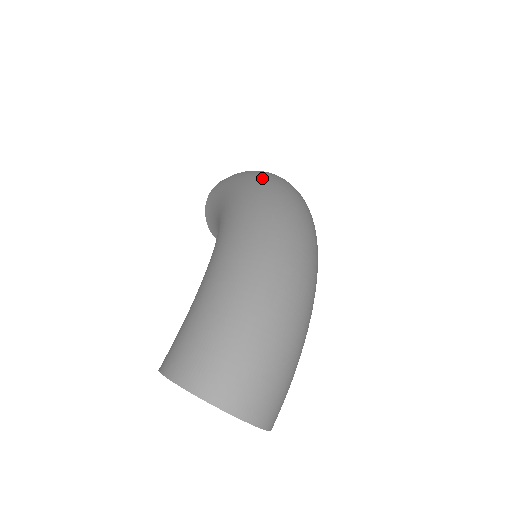
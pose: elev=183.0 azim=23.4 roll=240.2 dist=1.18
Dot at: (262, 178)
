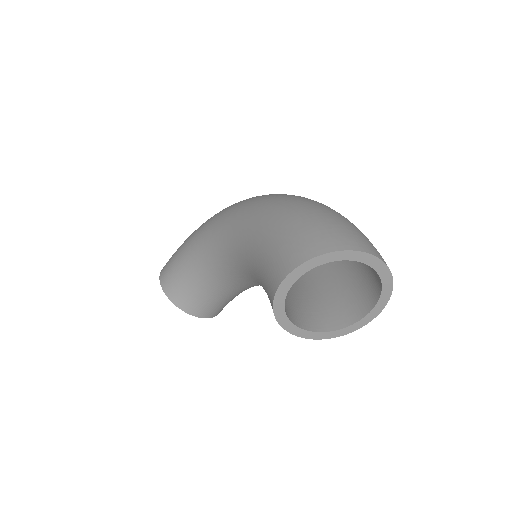
Dot at: occluded
